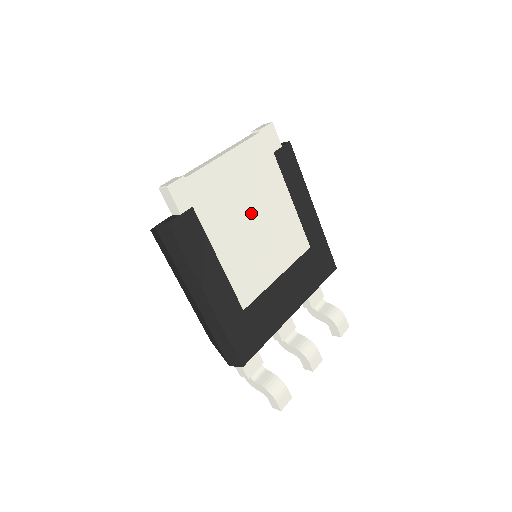
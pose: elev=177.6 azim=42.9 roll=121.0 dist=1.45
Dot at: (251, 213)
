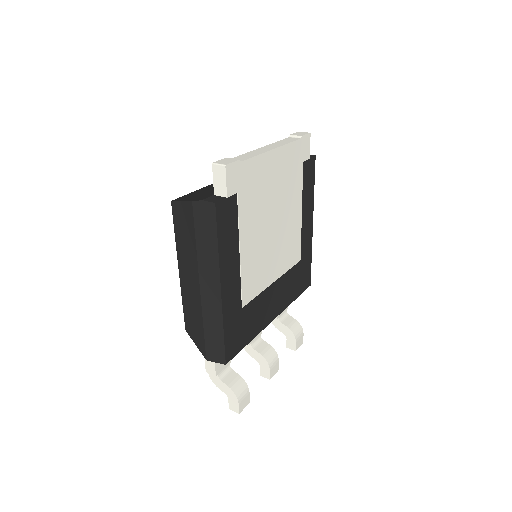
Dot at: (273, 214)
